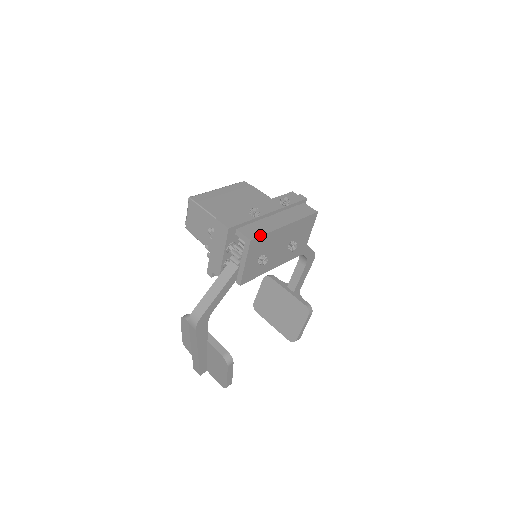
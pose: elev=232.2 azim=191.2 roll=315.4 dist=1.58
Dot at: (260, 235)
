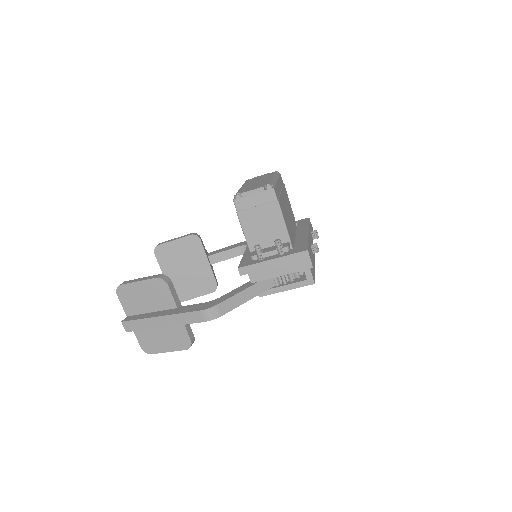
Dot at: occluded
